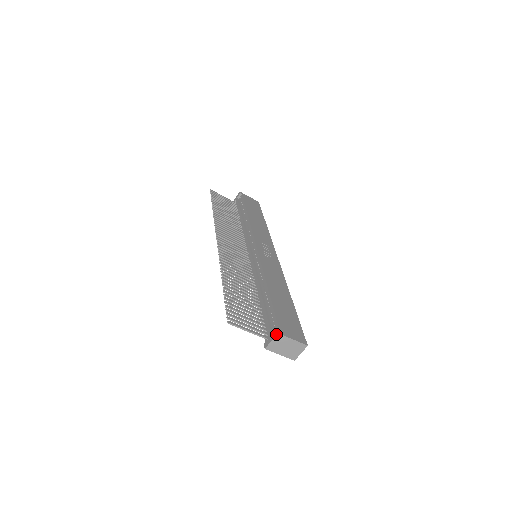
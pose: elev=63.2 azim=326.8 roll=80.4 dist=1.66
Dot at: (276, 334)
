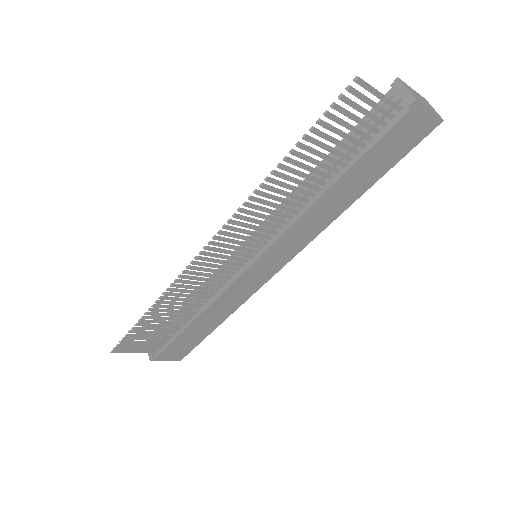
Dot at: (398, 80)
